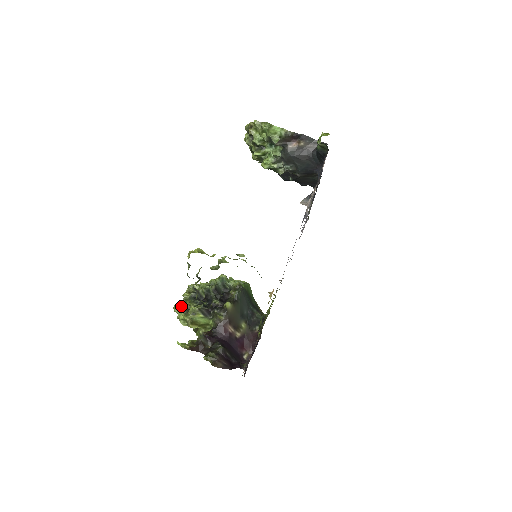
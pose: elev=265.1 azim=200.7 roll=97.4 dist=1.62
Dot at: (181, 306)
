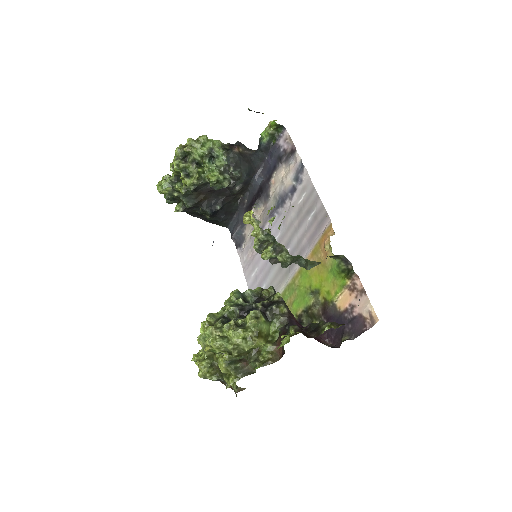
Dot at: (221, 336)
